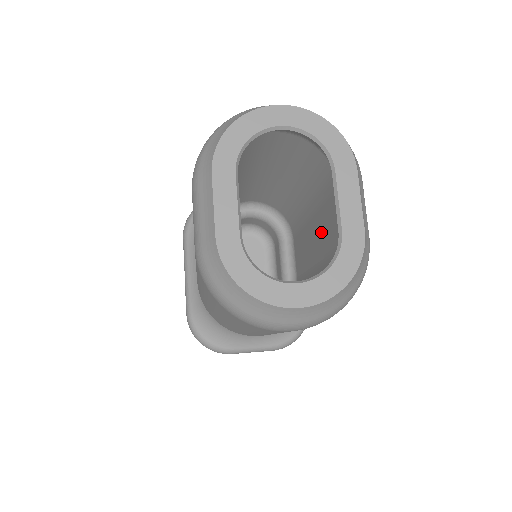
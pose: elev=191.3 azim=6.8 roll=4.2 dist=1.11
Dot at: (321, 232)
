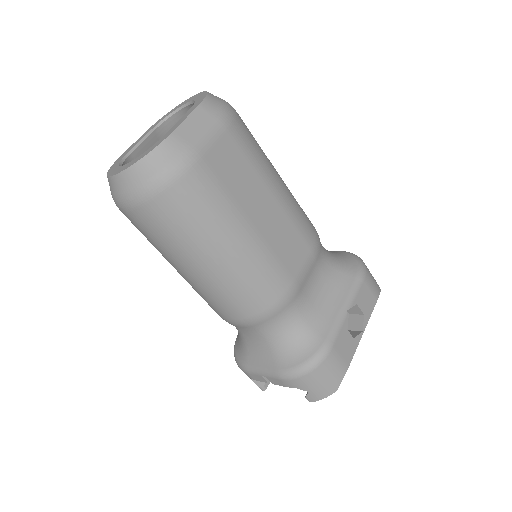
Dot at: occluded
